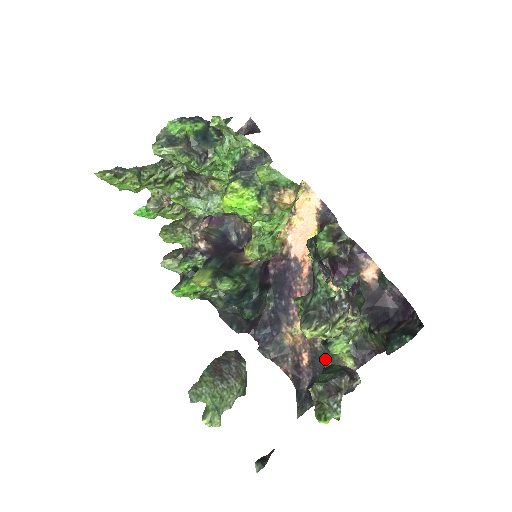
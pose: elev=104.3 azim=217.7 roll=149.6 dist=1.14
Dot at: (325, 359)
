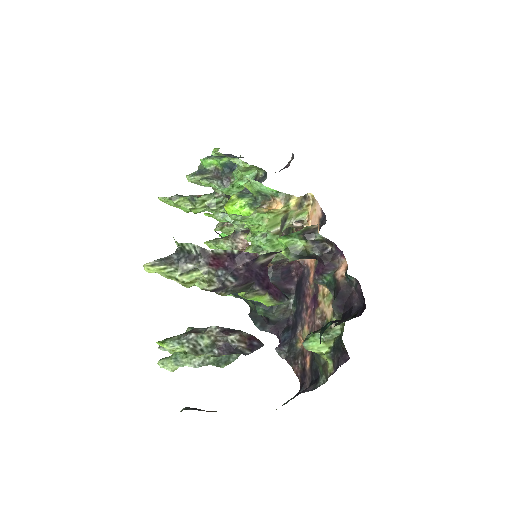
Dot at: (316, 361)
